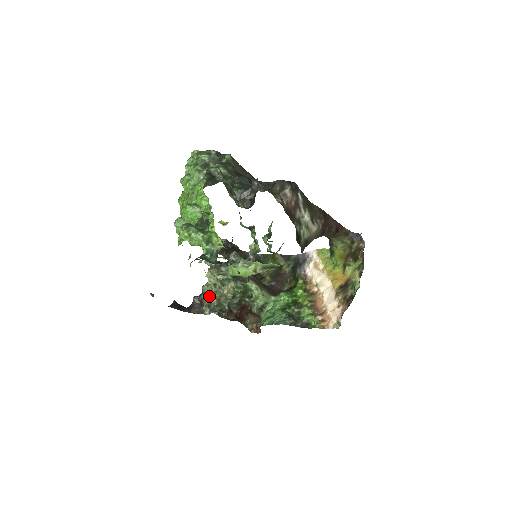
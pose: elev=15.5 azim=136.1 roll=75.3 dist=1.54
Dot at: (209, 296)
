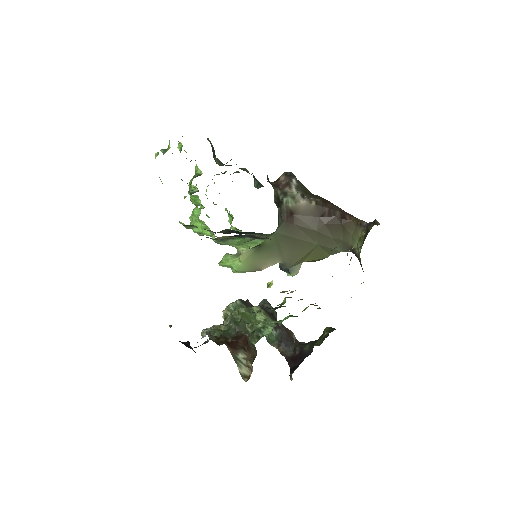
Dot at: (215, 327)
